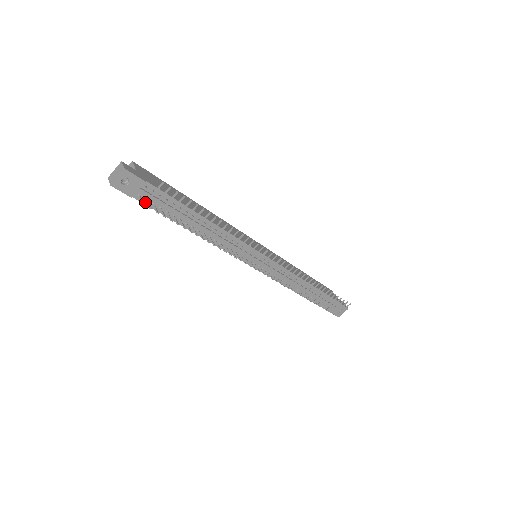
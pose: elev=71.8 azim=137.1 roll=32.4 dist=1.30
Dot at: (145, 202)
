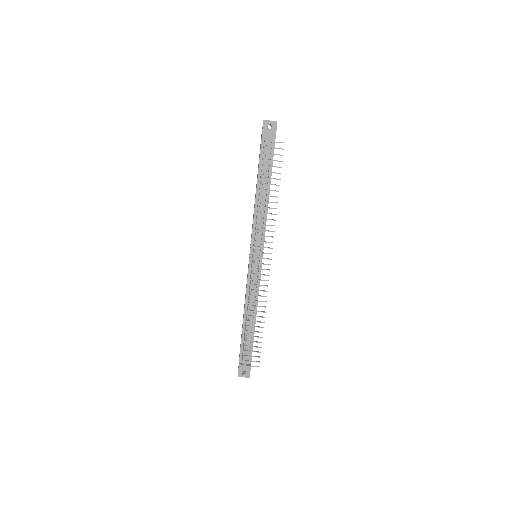
Dot at: occluded
